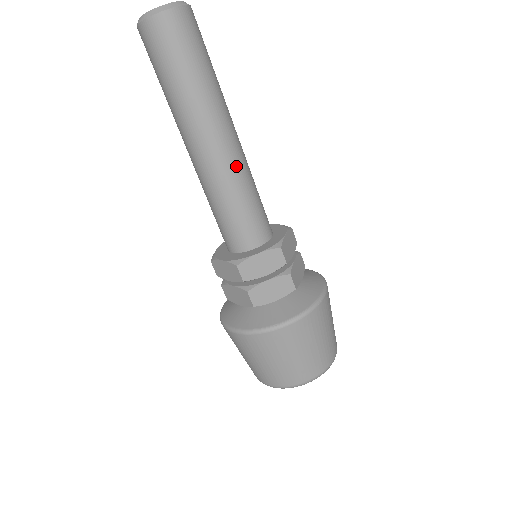
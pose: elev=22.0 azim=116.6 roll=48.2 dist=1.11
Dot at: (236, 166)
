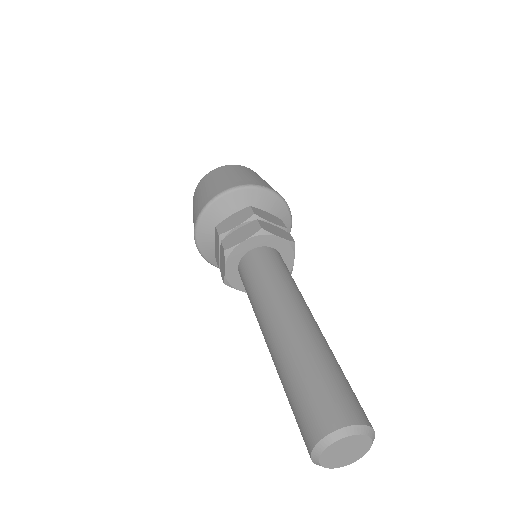
Dot at: occluded
